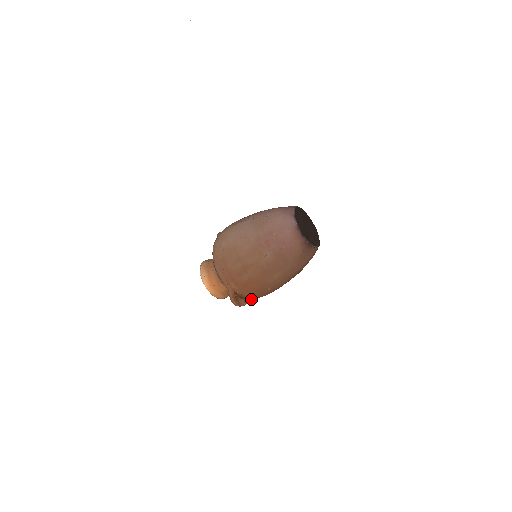
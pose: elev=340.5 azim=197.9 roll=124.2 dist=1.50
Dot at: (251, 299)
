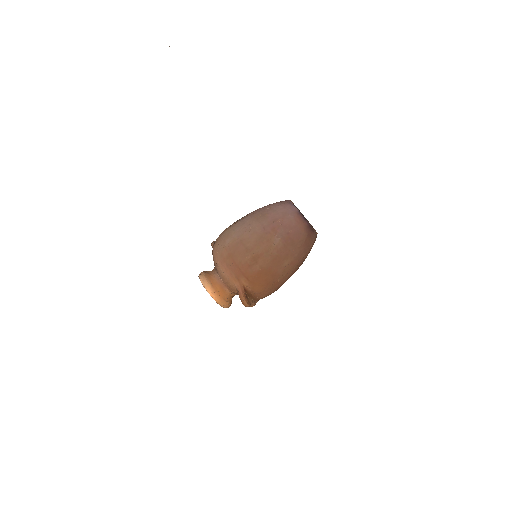
Dot at: (258, 300)
